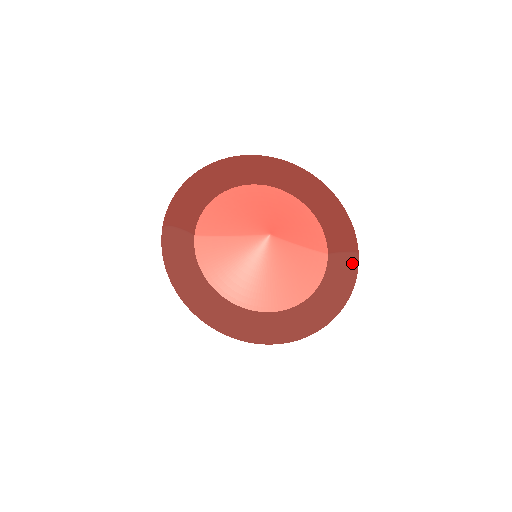
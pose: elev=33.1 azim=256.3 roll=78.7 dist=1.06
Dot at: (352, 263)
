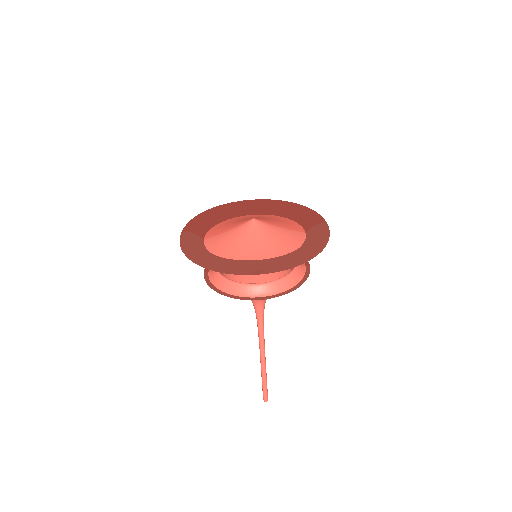
Dot at: (322, 226)
